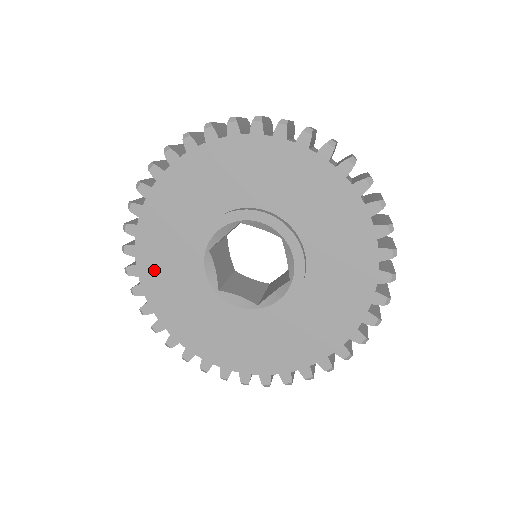
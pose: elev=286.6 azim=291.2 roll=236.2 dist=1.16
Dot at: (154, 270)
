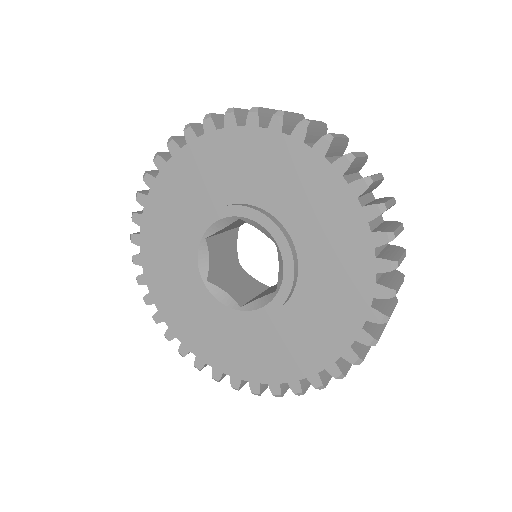
Dot at: (154, 244)
